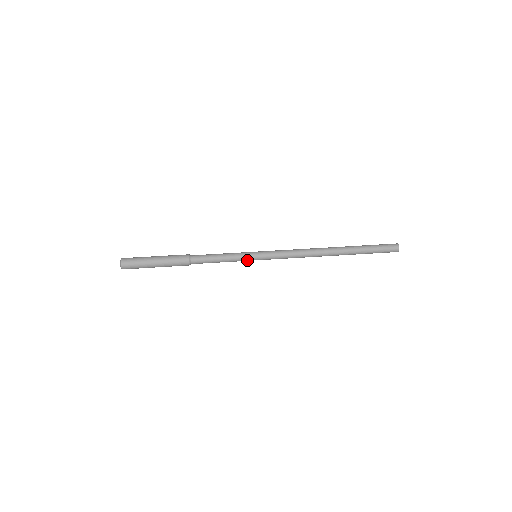
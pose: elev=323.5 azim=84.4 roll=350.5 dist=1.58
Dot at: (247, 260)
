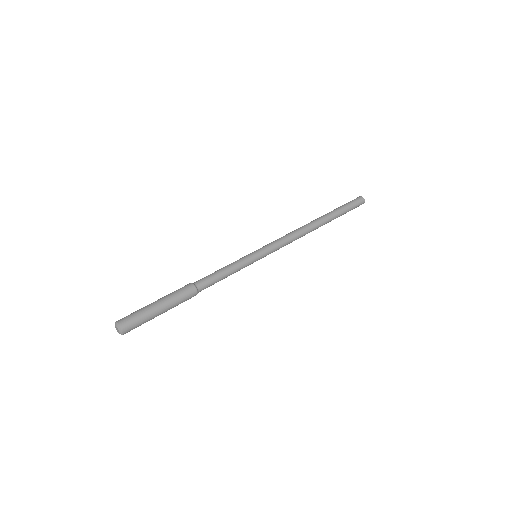
Dot at: (249, 264)
